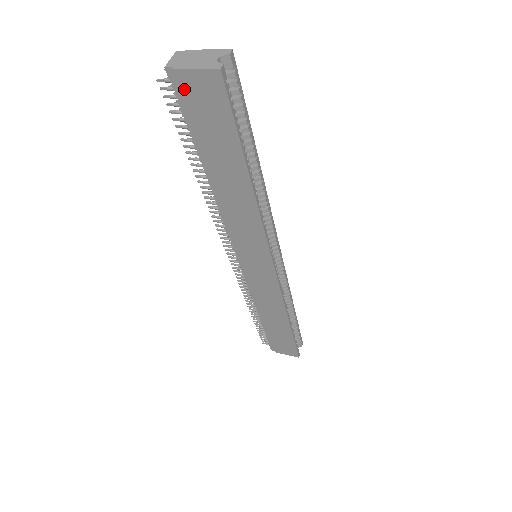
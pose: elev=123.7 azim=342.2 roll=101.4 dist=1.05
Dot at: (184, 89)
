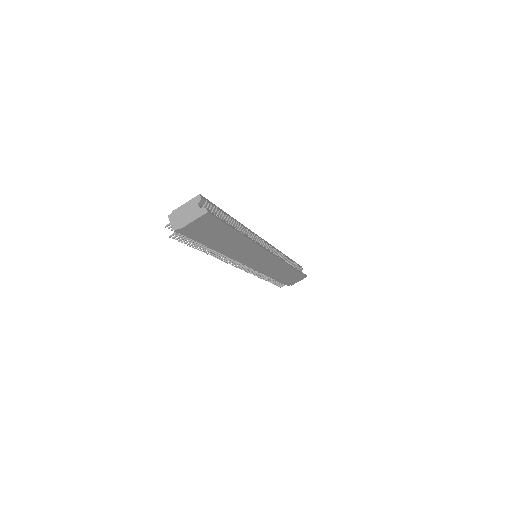
Dot at: (189, 231)
